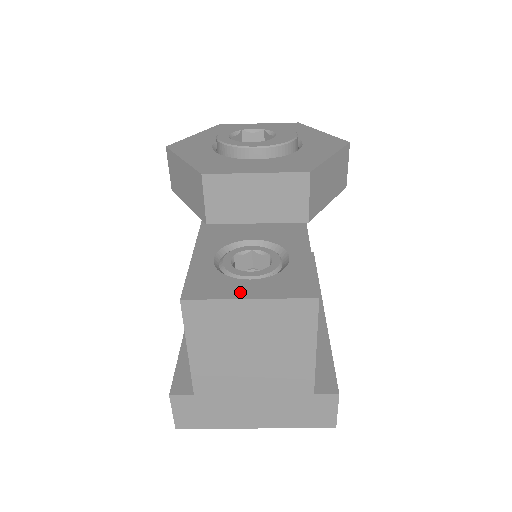
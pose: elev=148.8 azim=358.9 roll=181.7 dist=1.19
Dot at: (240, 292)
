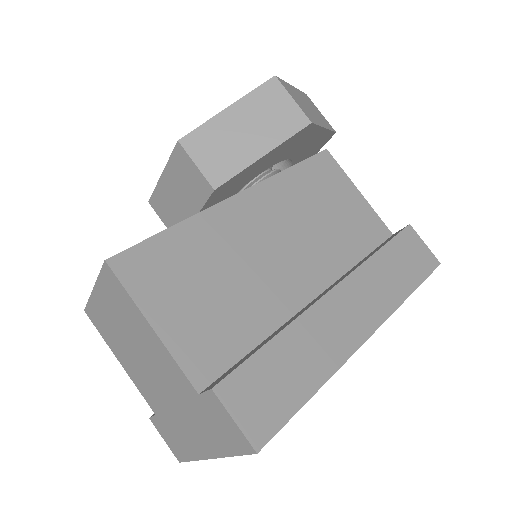
Dot at: occluded
